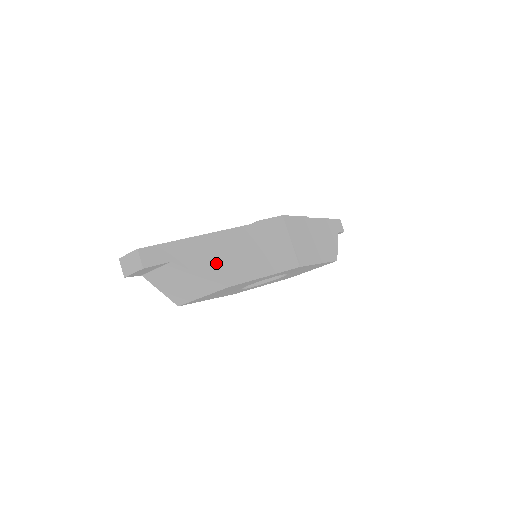
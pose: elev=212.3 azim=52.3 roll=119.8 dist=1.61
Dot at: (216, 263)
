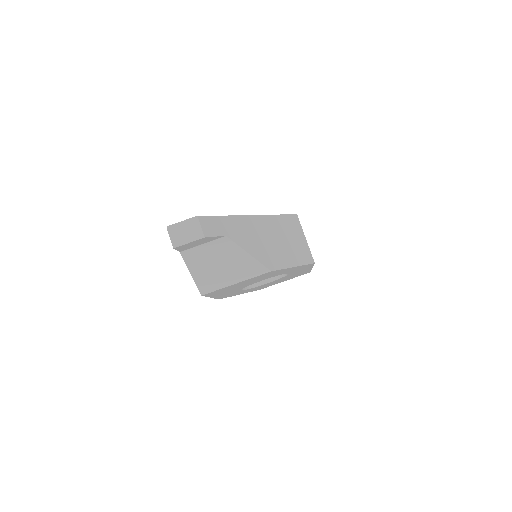
Dot at: (259, 246)
